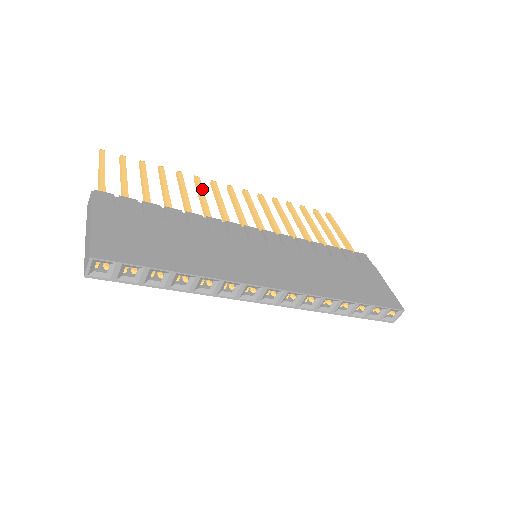
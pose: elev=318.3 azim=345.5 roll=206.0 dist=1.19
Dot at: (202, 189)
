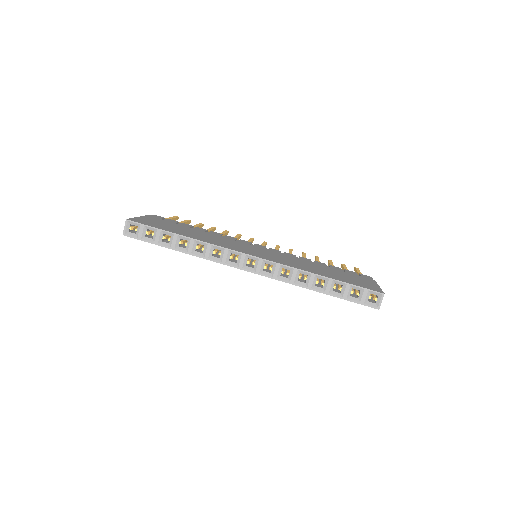
Dot at: (238, 236)
